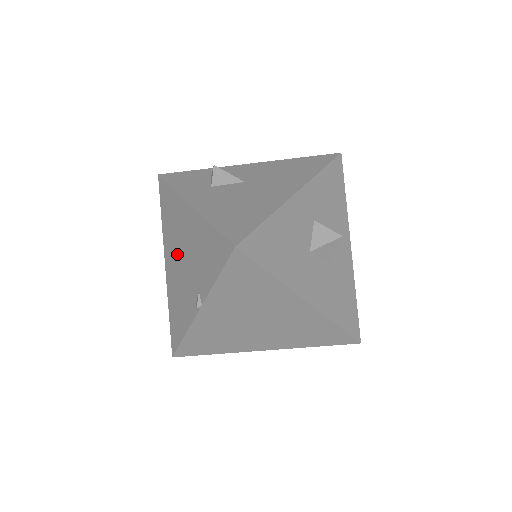
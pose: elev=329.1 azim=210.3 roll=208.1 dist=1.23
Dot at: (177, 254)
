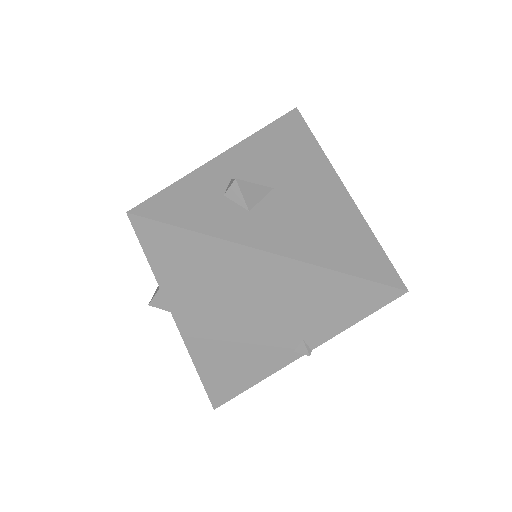
Dot at: (227, 311)
